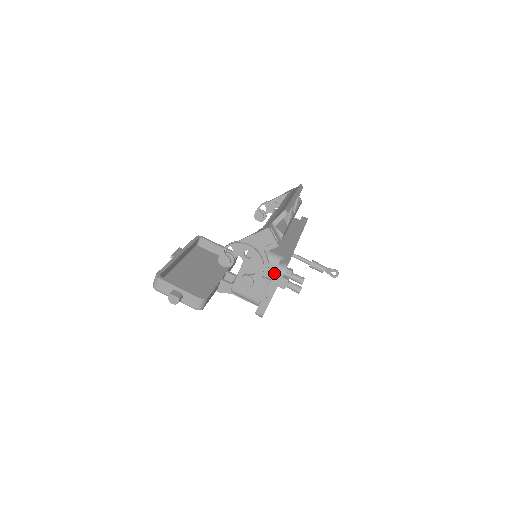
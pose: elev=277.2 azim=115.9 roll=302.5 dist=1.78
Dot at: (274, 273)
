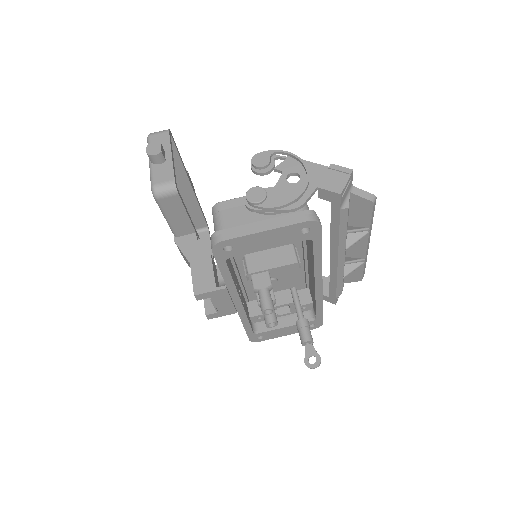
Dot at: (300, 211)
